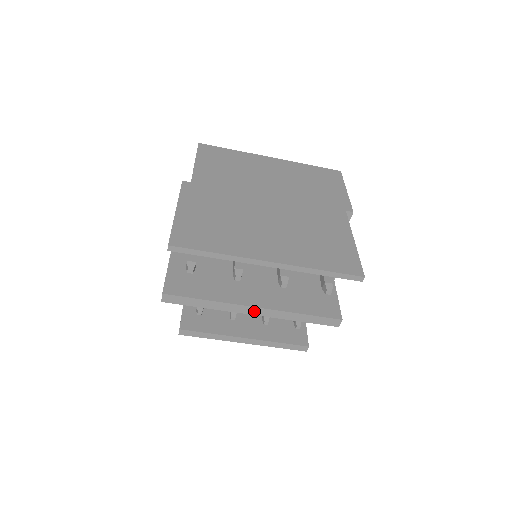
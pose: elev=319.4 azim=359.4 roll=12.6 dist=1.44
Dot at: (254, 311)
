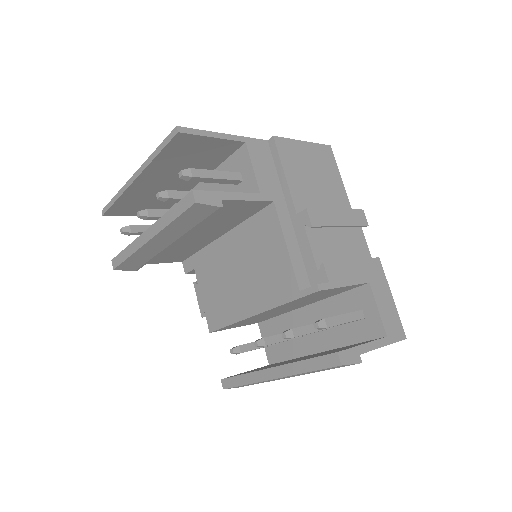
Dot at: (147, 236)
